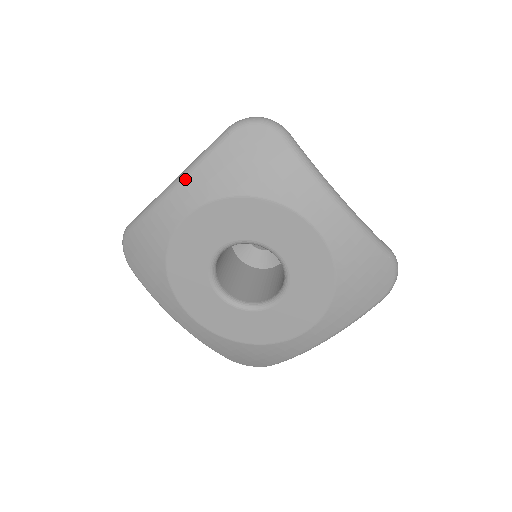
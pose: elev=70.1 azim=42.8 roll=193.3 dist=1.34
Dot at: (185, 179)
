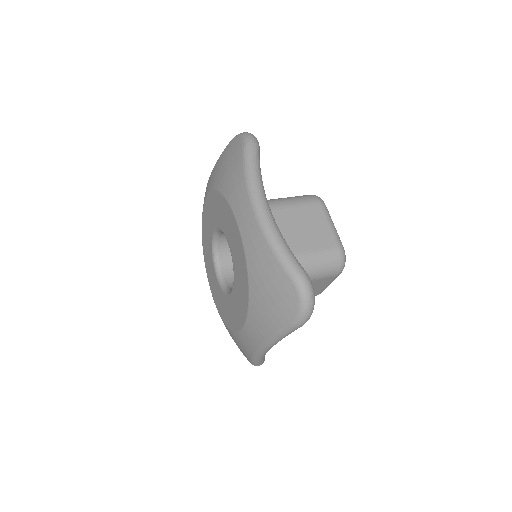
Dot at: (259, 228)
